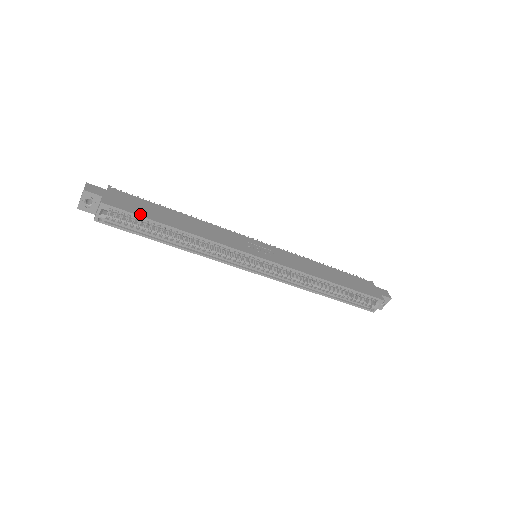
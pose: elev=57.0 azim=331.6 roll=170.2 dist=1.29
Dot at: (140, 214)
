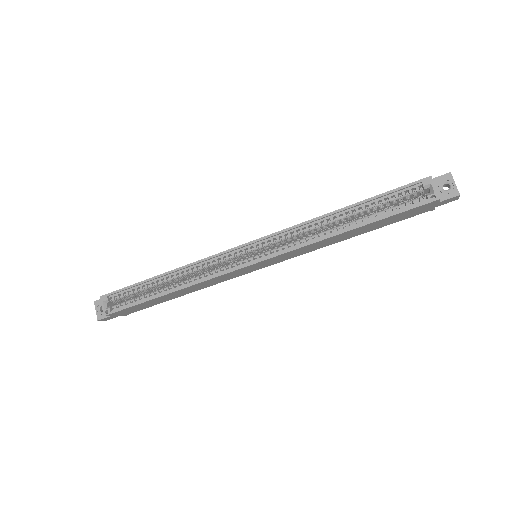
Dot at: (130, 286)
